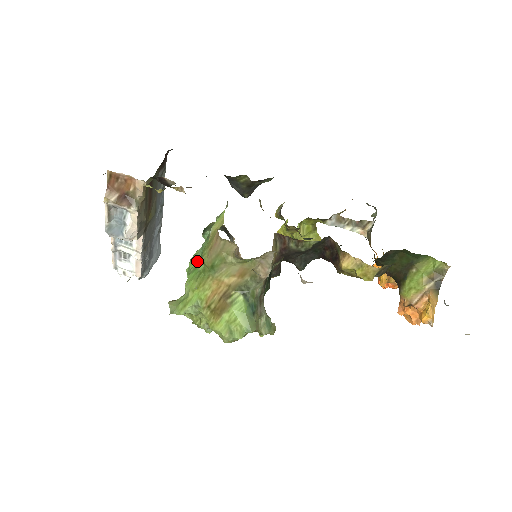
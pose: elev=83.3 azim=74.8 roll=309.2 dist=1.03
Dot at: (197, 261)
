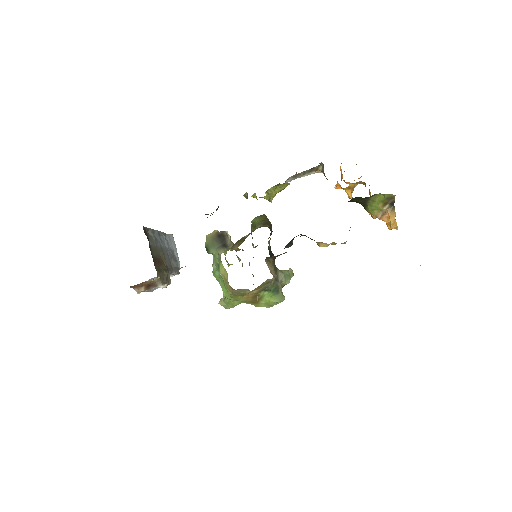
Dot at: (220, 278)
